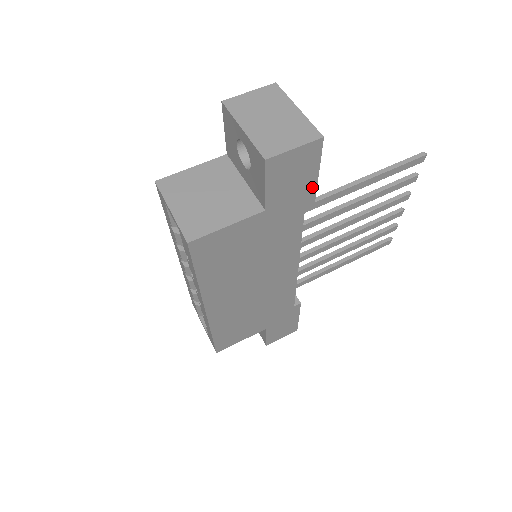
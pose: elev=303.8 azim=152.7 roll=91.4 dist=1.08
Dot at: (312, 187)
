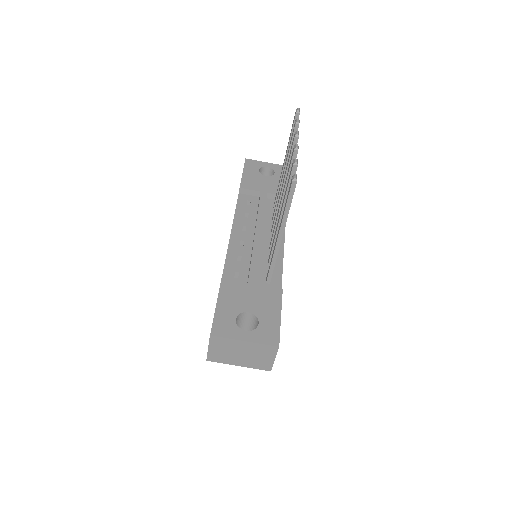
Dot at: (280, 311)
